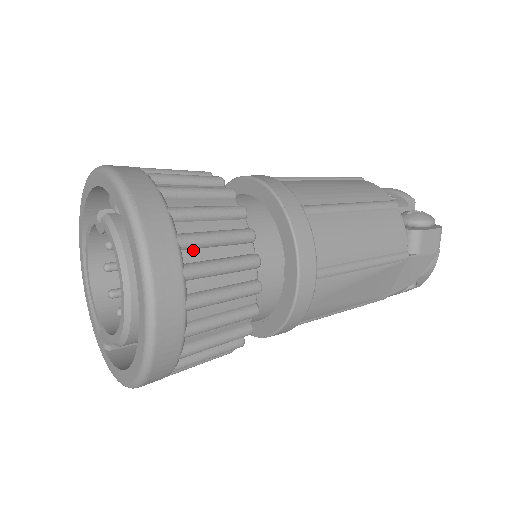
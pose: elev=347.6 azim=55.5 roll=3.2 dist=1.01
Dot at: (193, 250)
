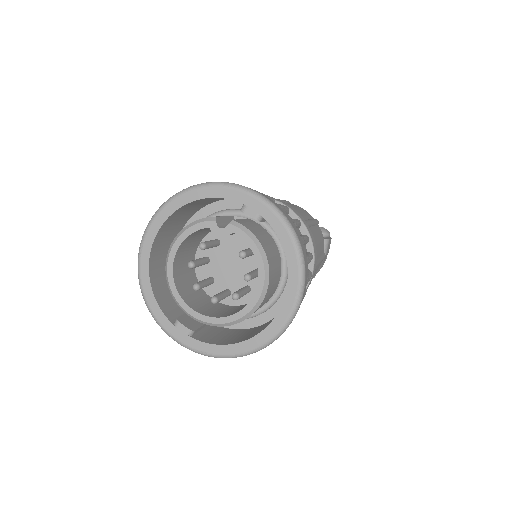
Dot at: occluded
